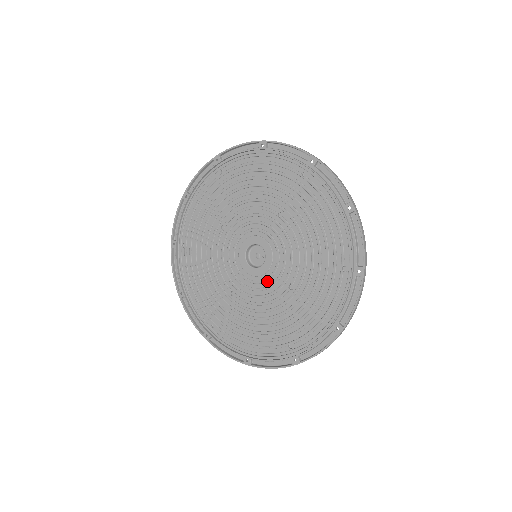
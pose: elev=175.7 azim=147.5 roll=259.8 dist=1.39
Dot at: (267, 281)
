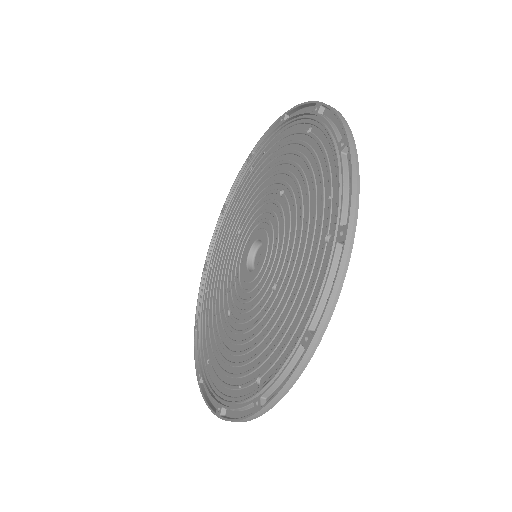
Dot at: (257, 286)
